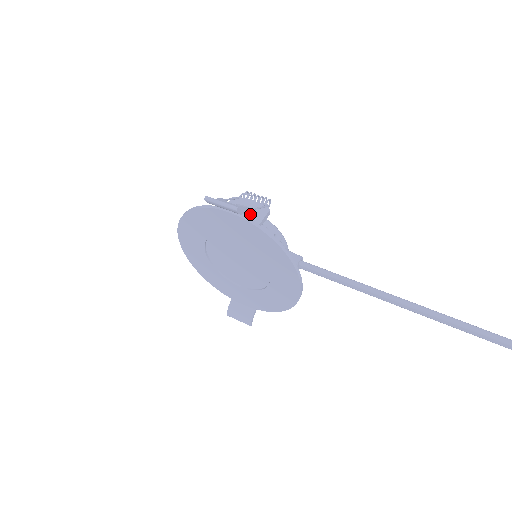
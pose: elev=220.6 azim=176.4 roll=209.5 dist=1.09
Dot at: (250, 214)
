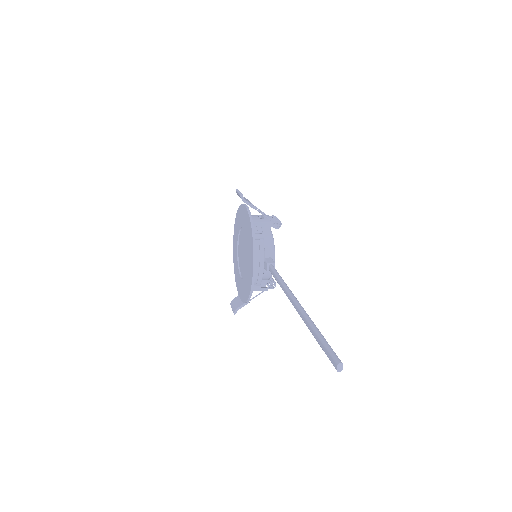
Dot at: occluded
